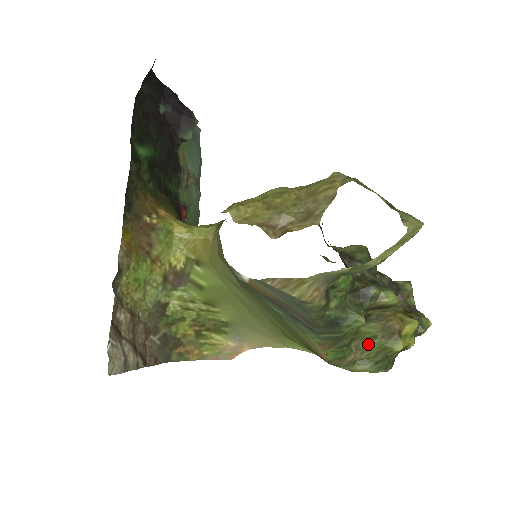
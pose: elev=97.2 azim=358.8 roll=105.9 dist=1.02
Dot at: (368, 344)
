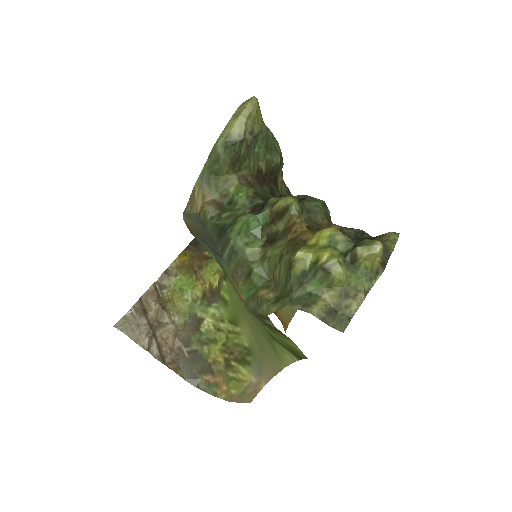
Dot at: (280, 271)
